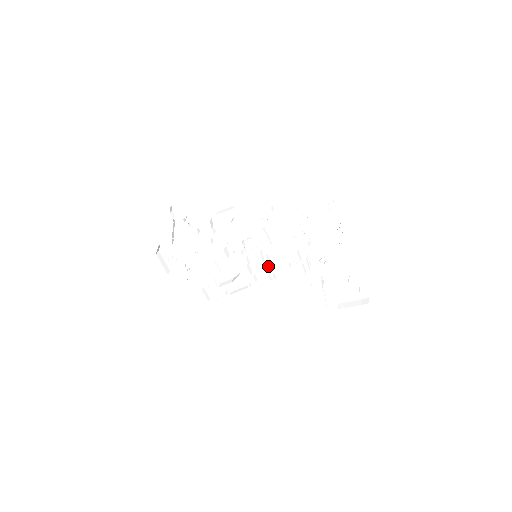
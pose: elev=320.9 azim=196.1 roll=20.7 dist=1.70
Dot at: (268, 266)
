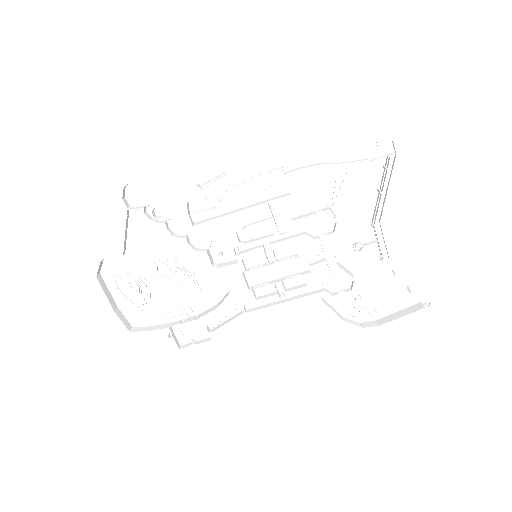
Dot at: (273, 271)
